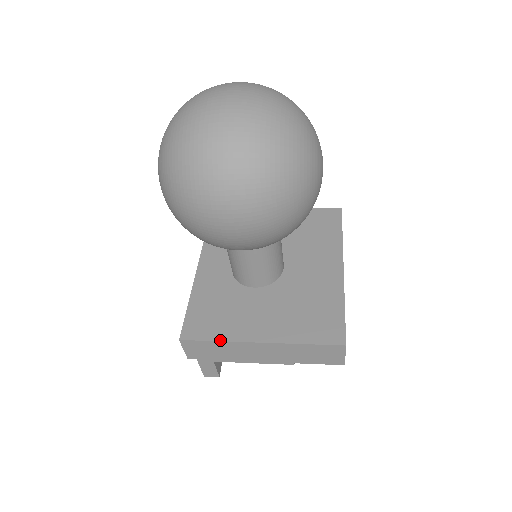
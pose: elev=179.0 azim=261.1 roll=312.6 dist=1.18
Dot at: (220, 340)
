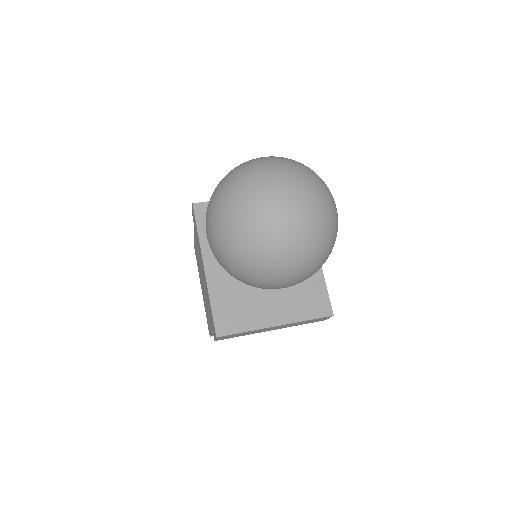
Dot at: (248, 331)
